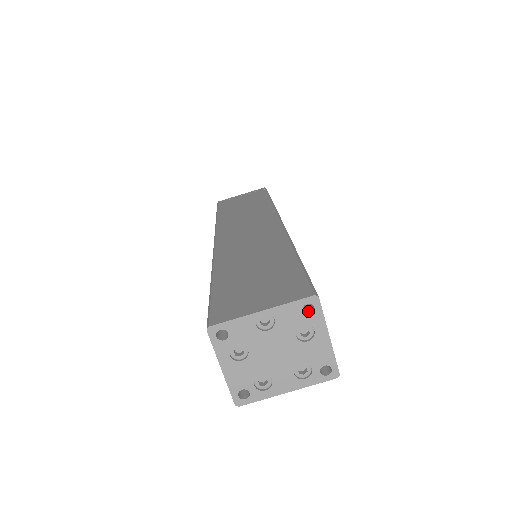
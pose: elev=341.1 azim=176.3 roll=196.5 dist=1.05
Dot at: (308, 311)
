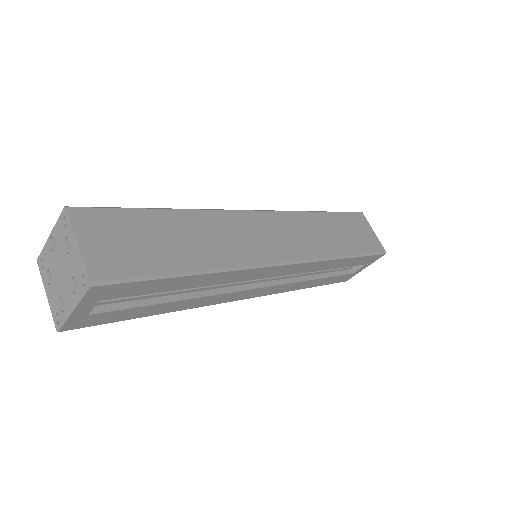
Dot at: occluded
